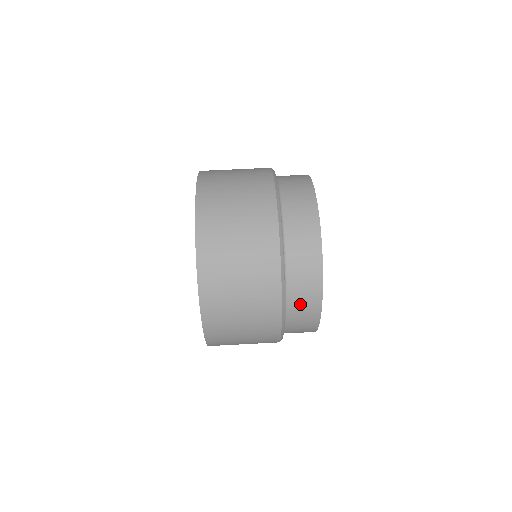
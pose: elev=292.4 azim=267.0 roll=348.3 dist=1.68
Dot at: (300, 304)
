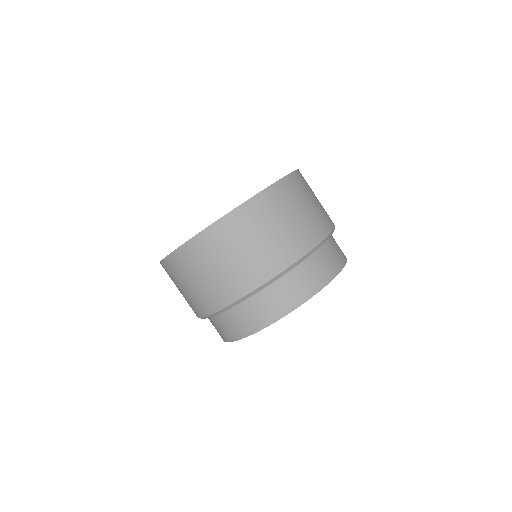
Dot at: (220, 326)
